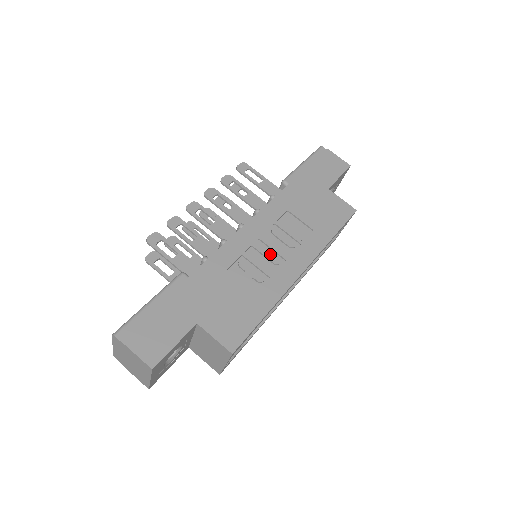
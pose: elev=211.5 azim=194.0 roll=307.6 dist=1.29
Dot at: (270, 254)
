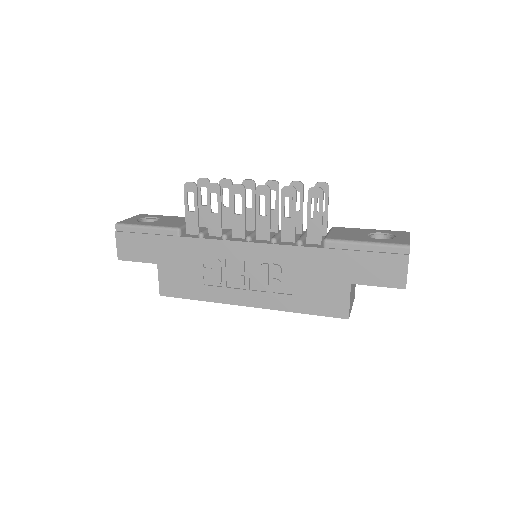
Dot at: (241, 276)
